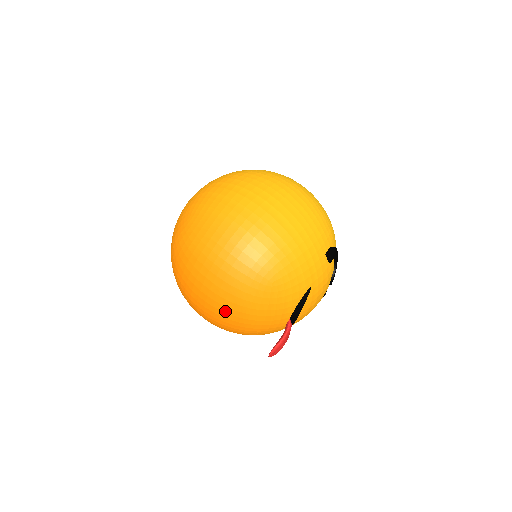
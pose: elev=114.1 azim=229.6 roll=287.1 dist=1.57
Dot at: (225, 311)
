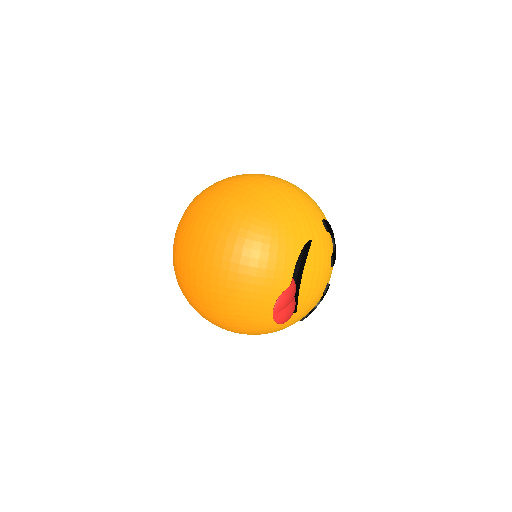
Dot at: (226, 258)
